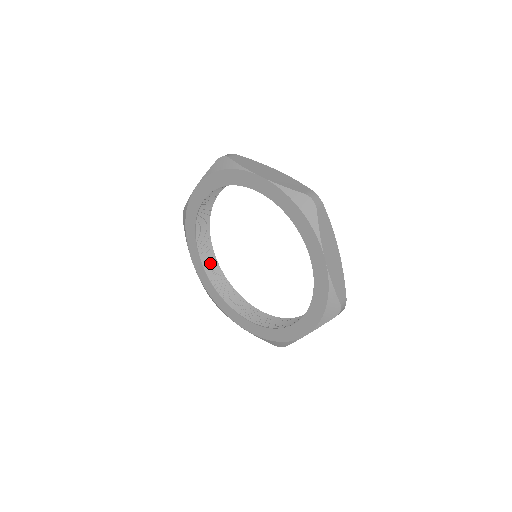
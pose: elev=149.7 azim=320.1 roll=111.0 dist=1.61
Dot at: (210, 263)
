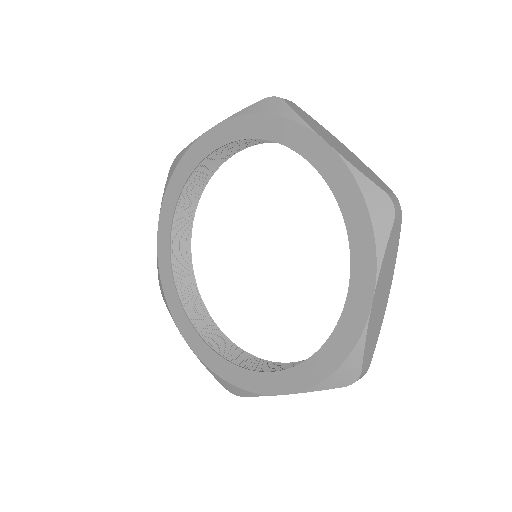
Dot at: (181, 242)
